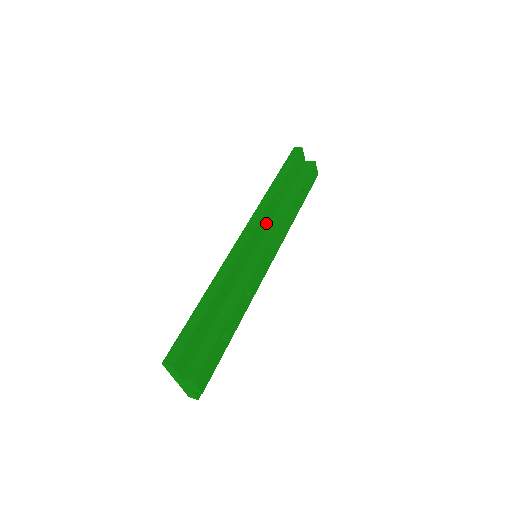
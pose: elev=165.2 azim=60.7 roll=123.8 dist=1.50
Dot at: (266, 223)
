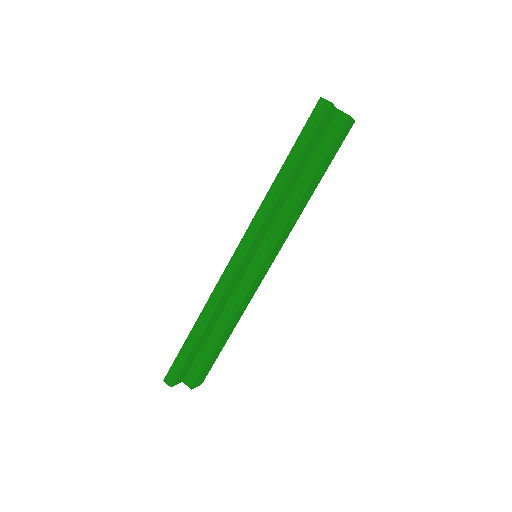
Dot at: (268, 226)
